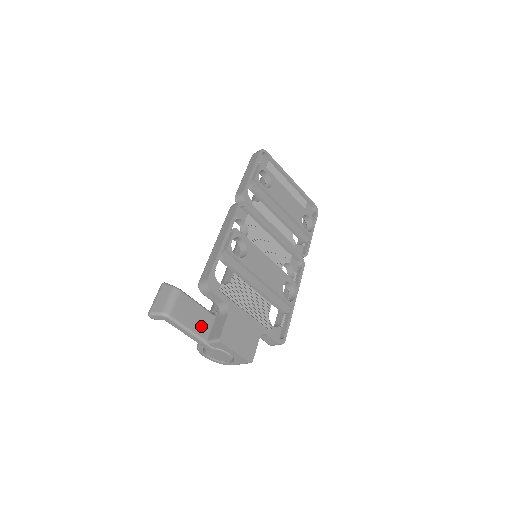
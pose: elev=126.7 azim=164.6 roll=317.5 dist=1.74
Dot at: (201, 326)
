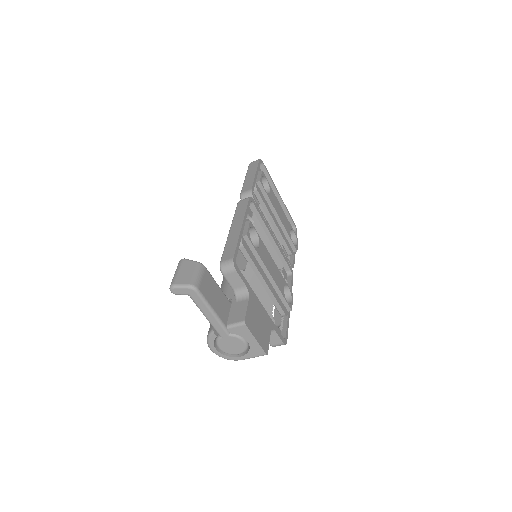
Dot at: (221, 309)
